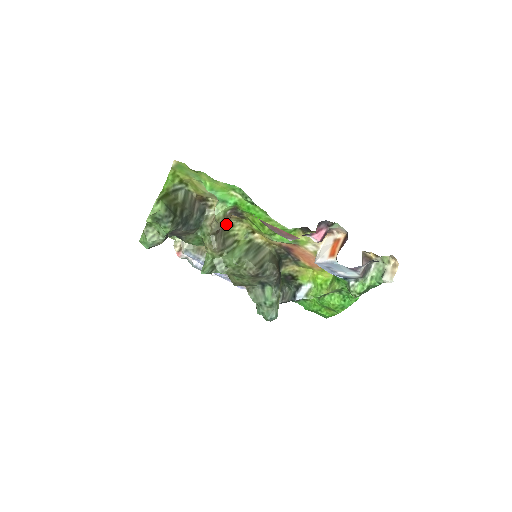
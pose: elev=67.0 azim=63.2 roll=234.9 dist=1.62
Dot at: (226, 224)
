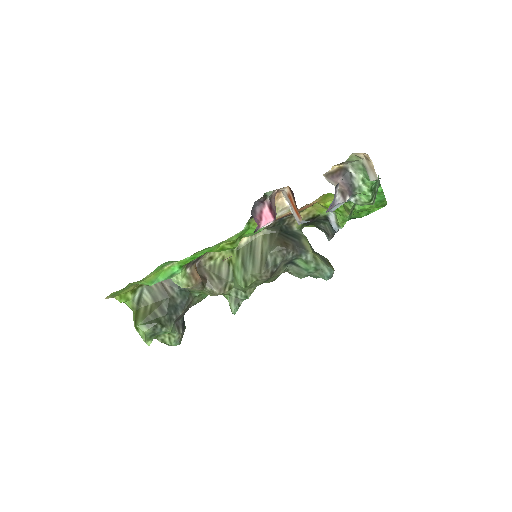
Dot at: (199, 278)
